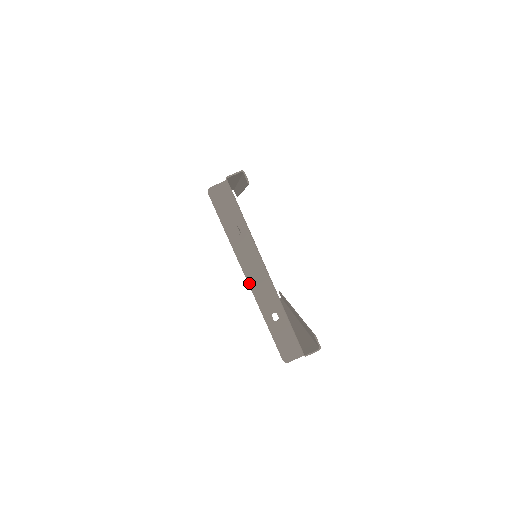
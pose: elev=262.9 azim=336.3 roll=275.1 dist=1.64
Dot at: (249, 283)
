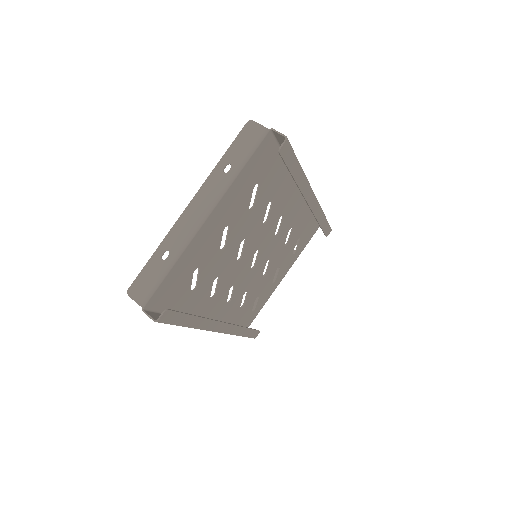
Dot at: (185, 210)
